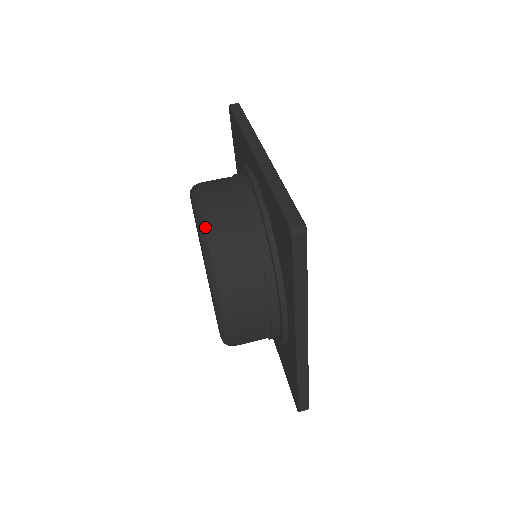
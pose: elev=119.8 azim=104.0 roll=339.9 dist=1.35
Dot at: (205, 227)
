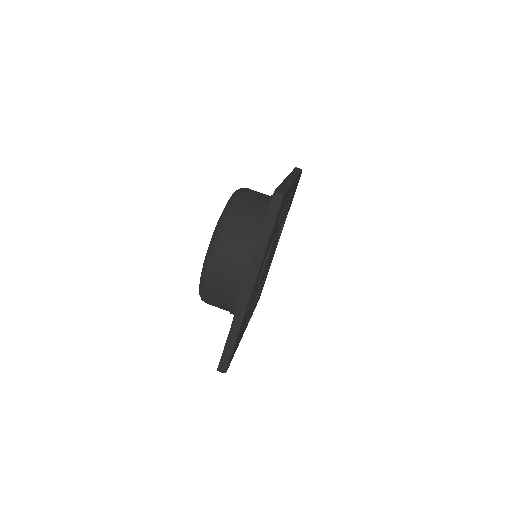
Dot at: (233, 199)
